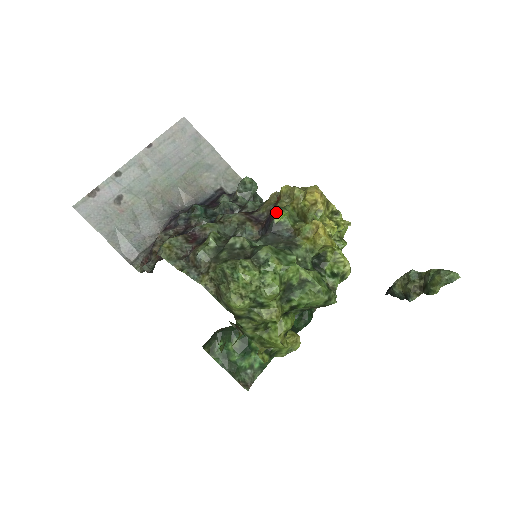
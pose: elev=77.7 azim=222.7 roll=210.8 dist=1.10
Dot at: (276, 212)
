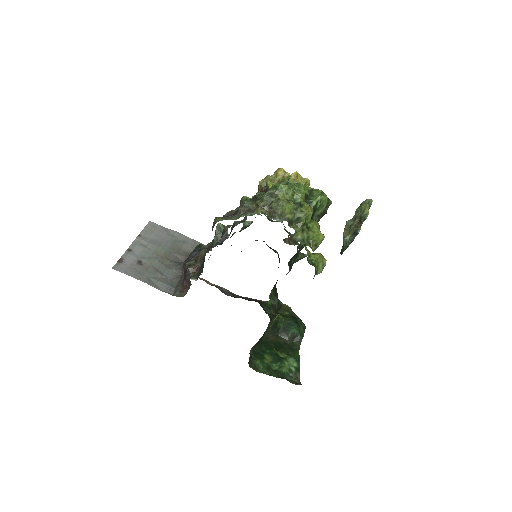
Dot at: (268, 183)
